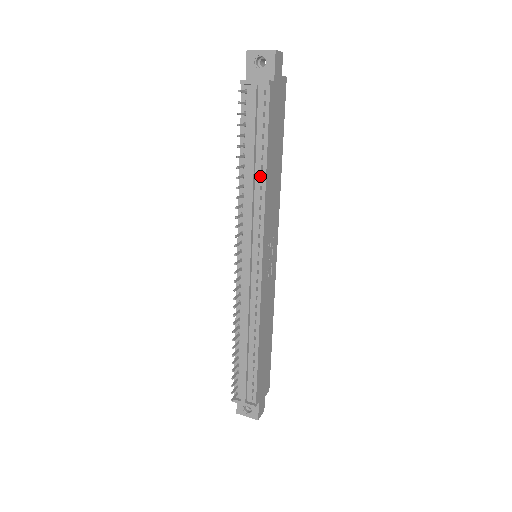
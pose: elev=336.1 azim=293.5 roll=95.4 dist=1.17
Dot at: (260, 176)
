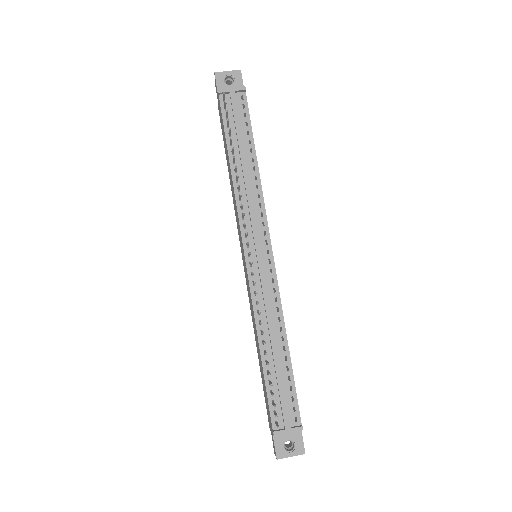
Dot at: (252, 167)
